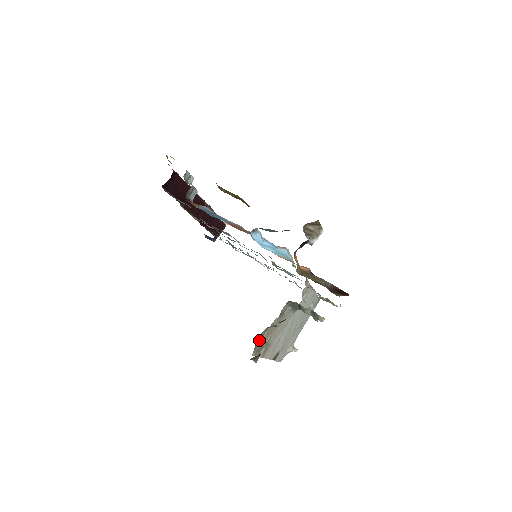
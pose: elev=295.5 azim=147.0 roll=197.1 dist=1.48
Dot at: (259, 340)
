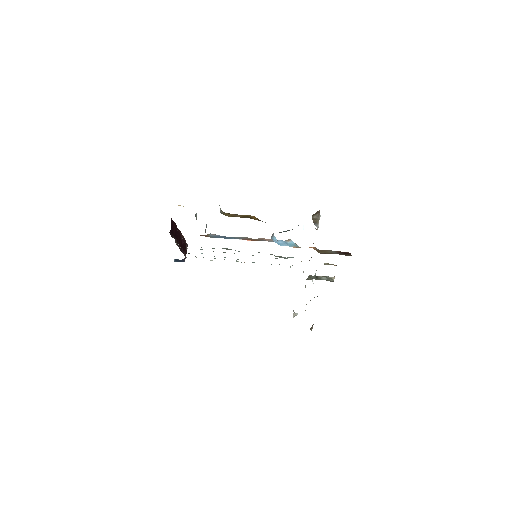
Dot at: occluded
